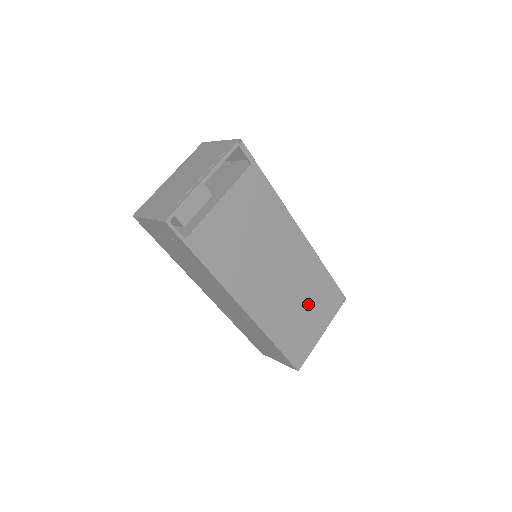
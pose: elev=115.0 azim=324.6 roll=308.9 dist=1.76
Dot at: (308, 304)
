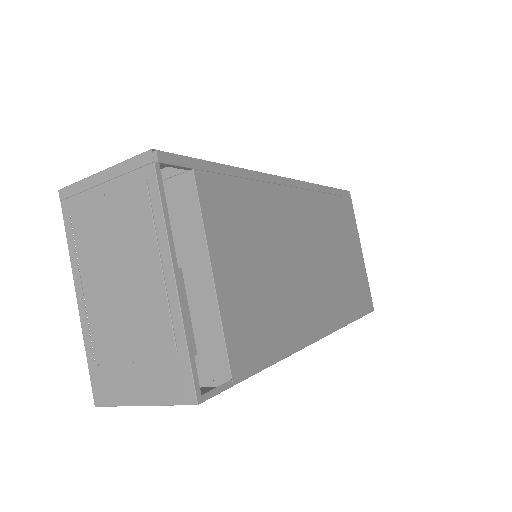
Dot at: (340, 244)
